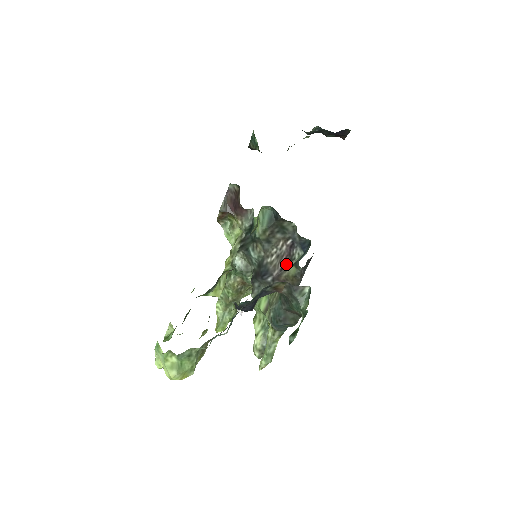
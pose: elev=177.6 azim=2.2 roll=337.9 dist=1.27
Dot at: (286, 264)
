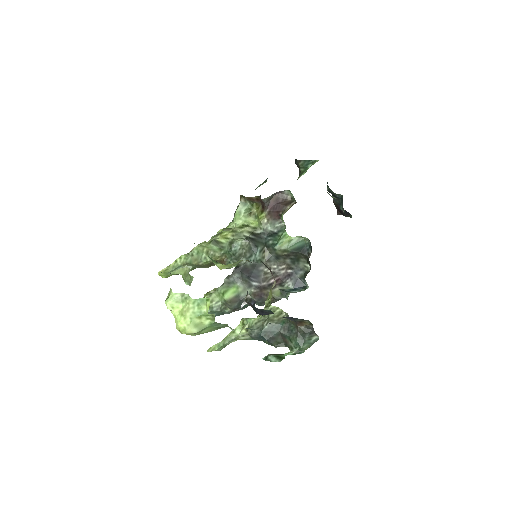
Dot at: (275, 284)
